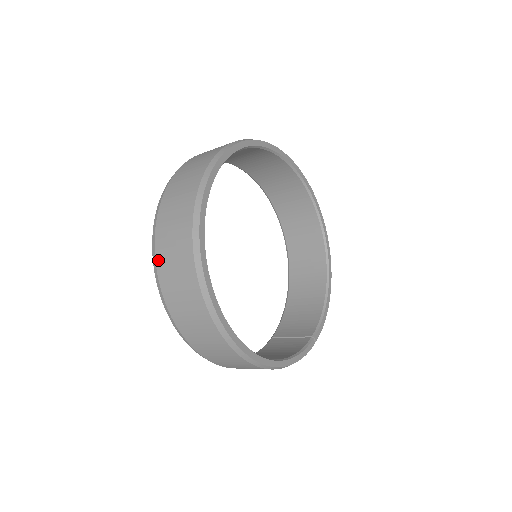
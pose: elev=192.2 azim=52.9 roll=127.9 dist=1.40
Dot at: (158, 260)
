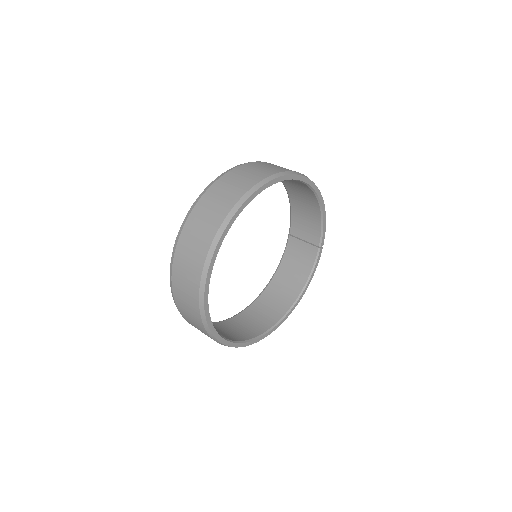
Dot at: occluded
